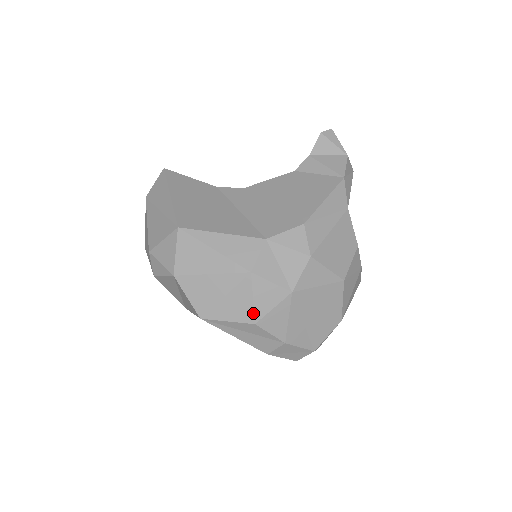
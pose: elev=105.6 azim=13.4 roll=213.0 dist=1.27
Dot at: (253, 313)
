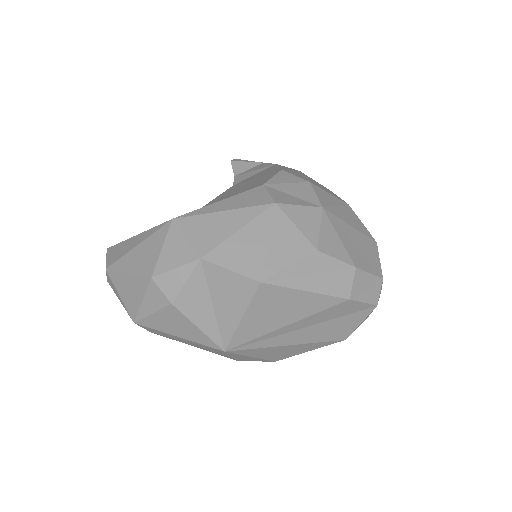
Dot at: (307, 240)
